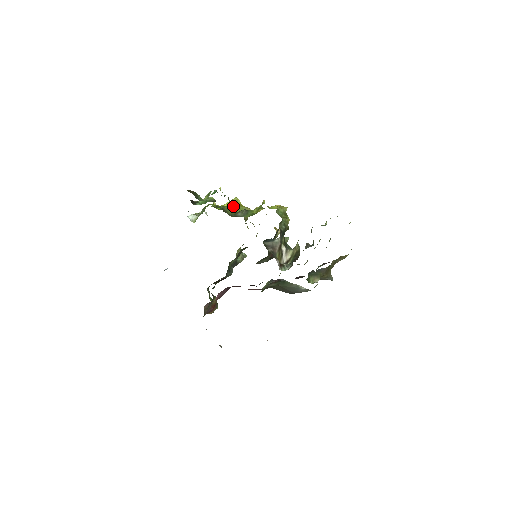
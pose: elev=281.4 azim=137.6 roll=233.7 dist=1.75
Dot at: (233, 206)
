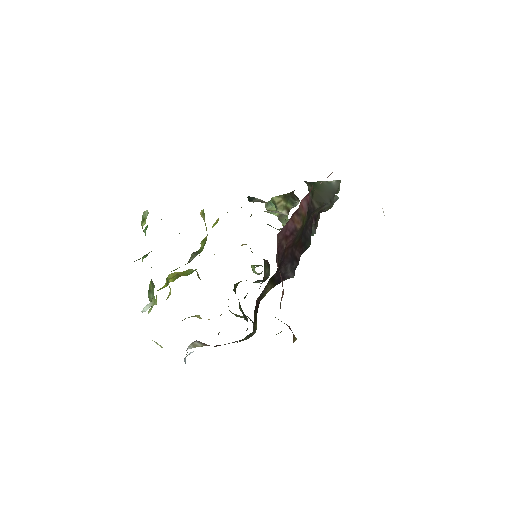
Dot at: (175, 276)
